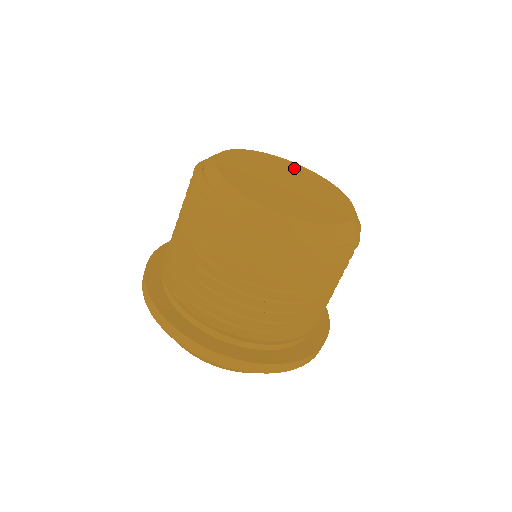
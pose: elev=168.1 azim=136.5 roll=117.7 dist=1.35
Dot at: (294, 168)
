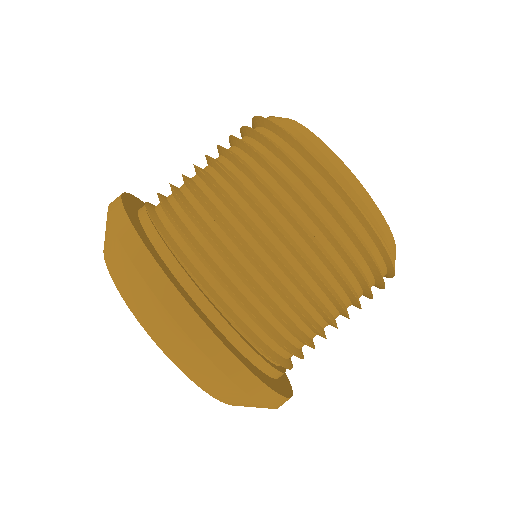
Dot at: occluded
